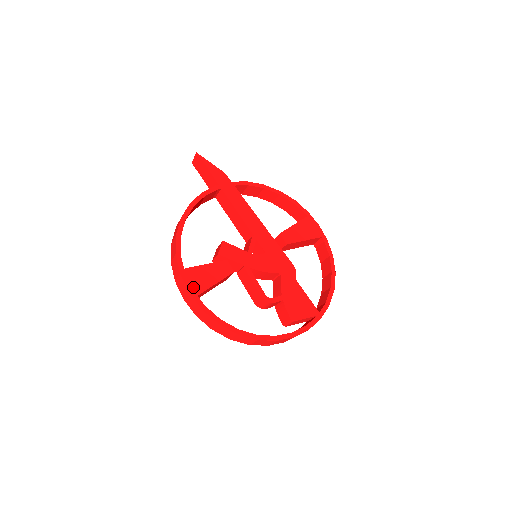
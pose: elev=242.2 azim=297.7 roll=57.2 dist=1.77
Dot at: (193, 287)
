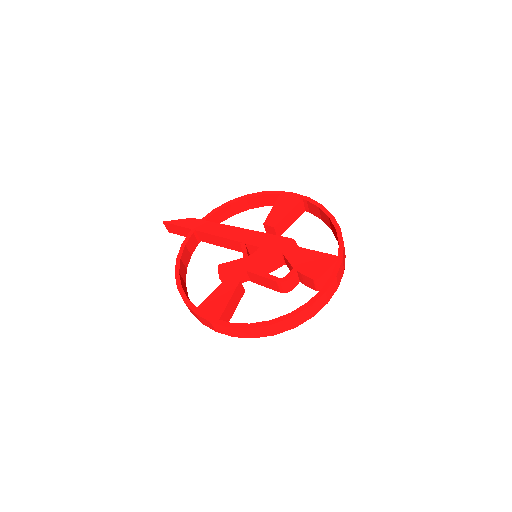
Dot at: (212, 316)
